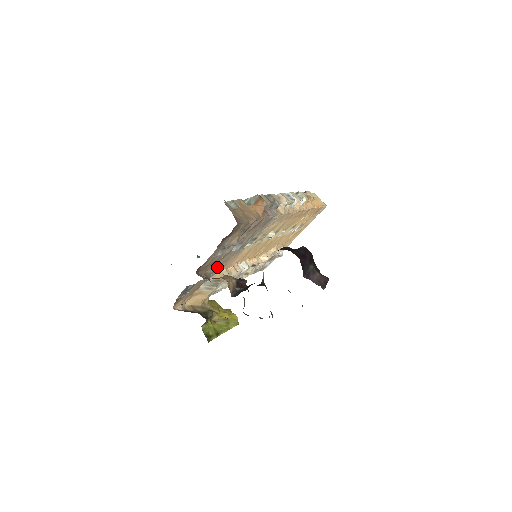
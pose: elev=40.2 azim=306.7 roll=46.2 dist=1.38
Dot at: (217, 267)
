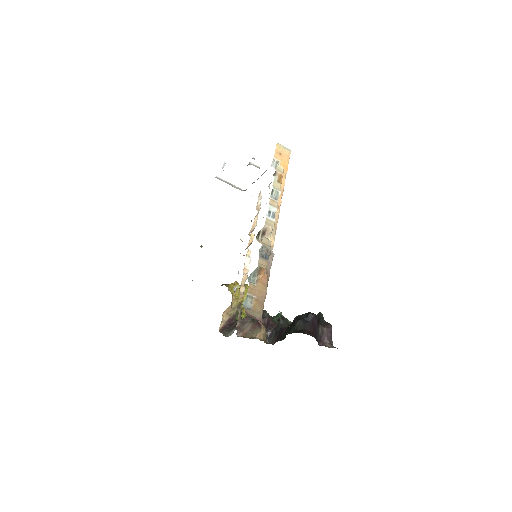
Dot at: occluded
